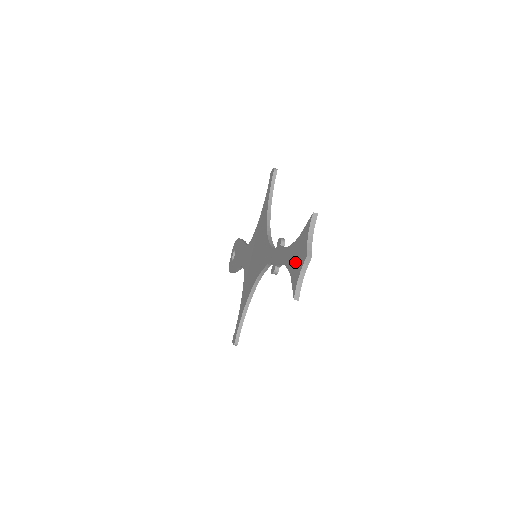
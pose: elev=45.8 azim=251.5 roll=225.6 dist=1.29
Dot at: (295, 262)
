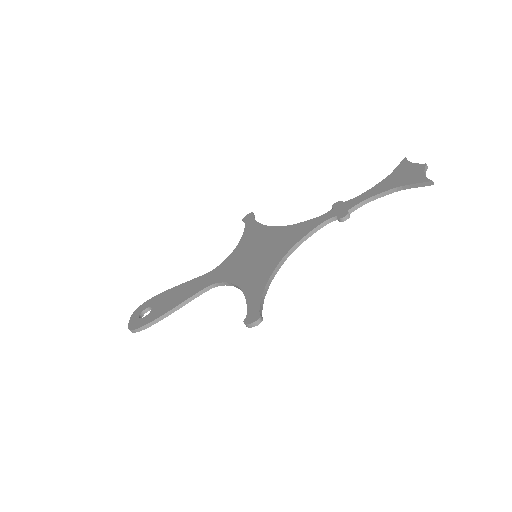
Dot at: (403, 178)
